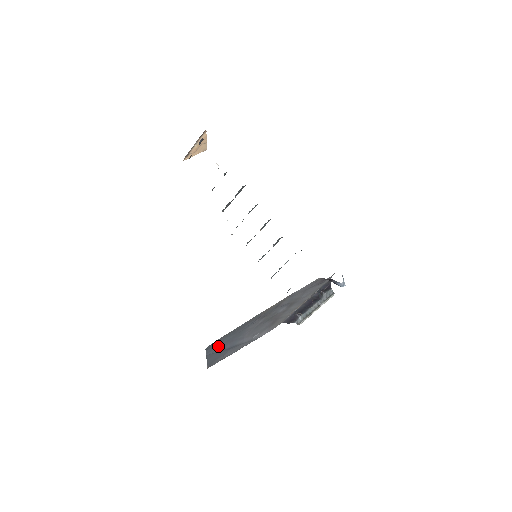
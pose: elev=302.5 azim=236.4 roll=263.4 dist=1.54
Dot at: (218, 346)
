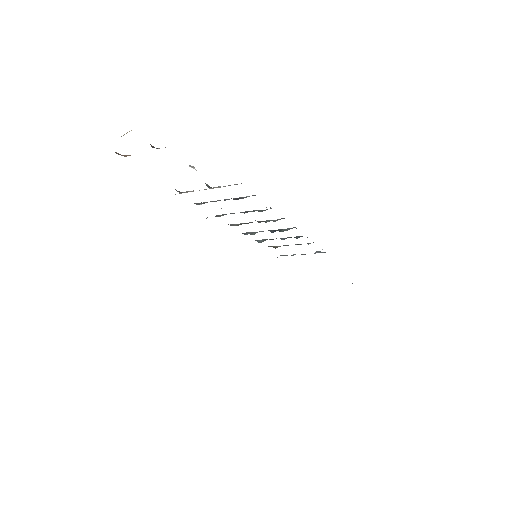
Dot at: occluded
